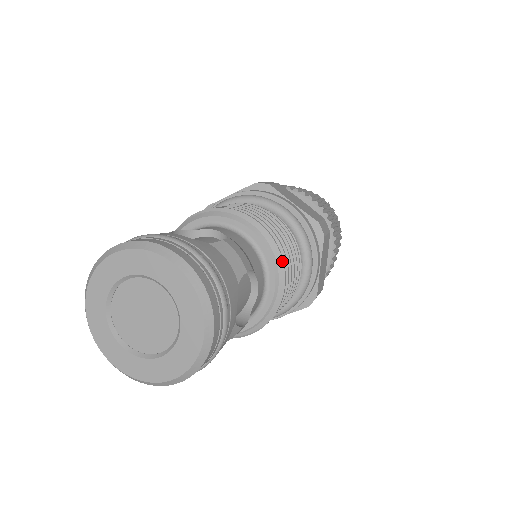
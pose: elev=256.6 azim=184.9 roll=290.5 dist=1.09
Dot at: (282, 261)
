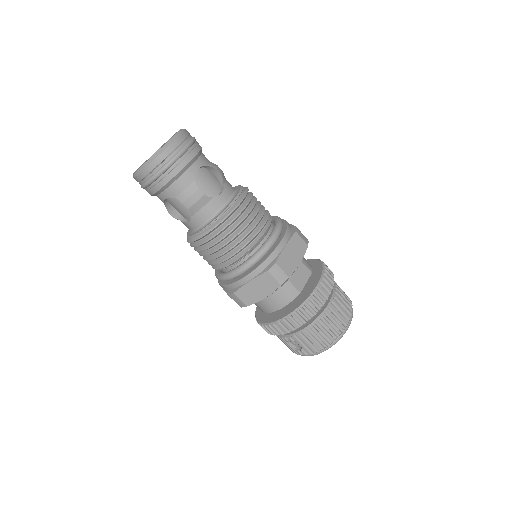
Dot at: (245, 194)
